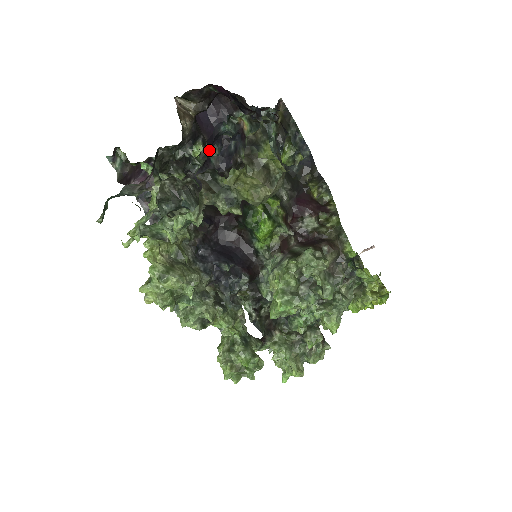
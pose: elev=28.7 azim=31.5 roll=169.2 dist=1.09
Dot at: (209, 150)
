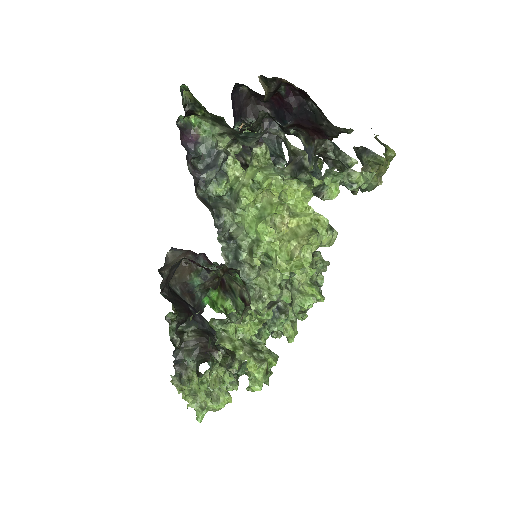
Dot at: occluded
